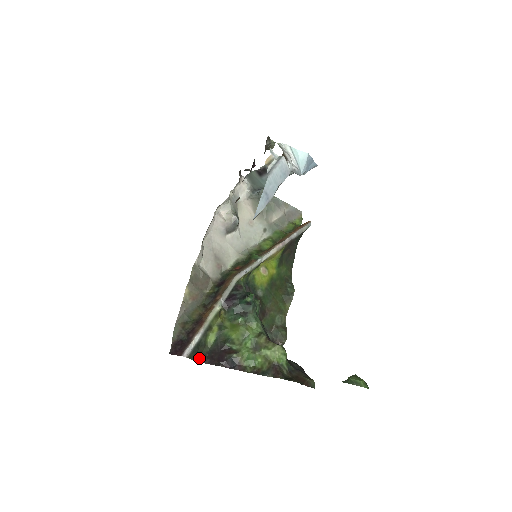
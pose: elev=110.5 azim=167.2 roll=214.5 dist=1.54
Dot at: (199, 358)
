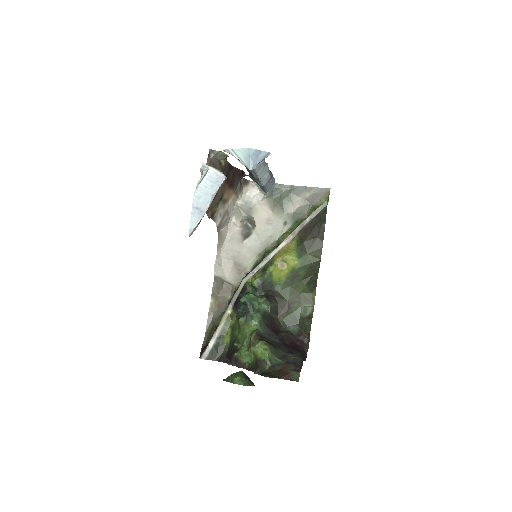
Dot at: (220, 358)
